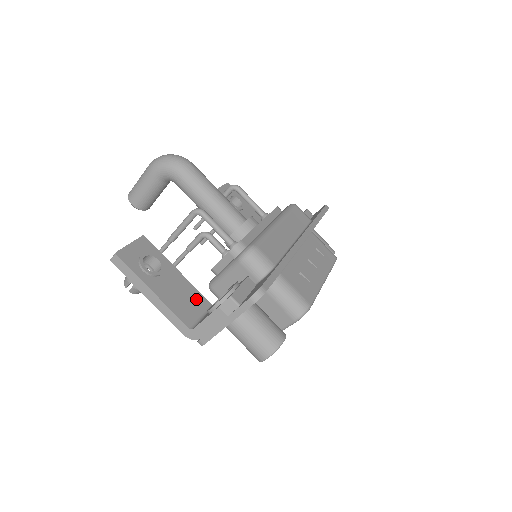
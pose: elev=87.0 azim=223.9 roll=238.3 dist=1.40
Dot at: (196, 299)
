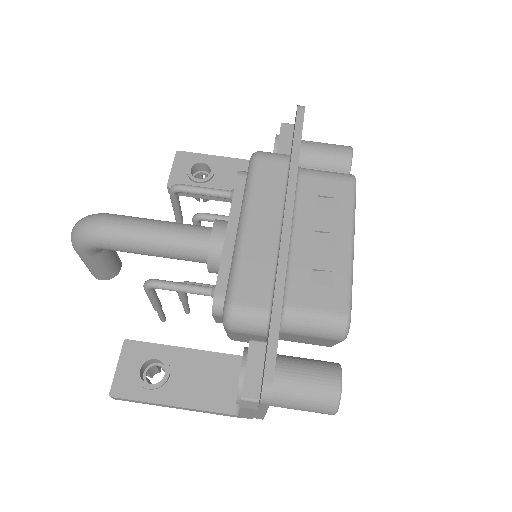
Dot at: (224, 367)
